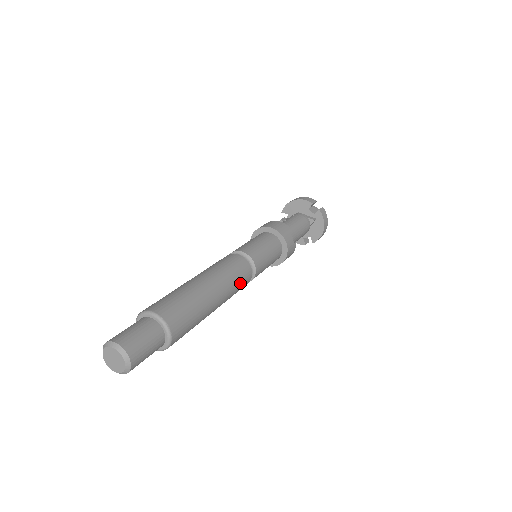
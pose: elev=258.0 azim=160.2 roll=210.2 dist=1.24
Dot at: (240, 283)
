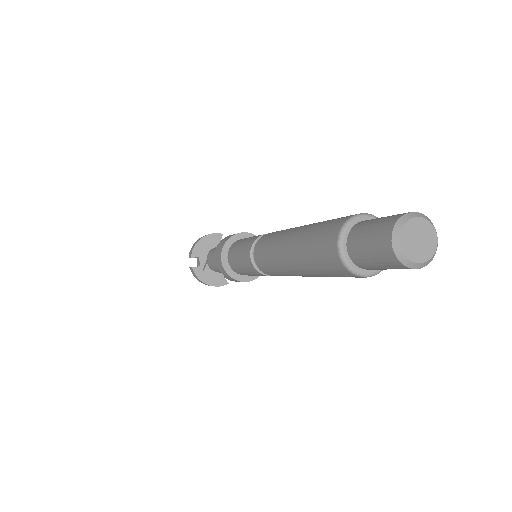
Dot at: occluded
